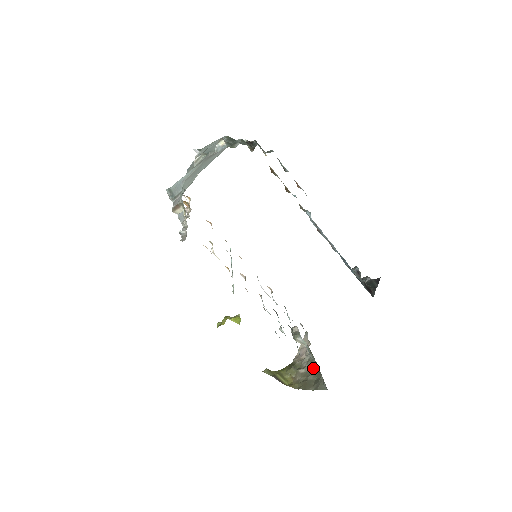
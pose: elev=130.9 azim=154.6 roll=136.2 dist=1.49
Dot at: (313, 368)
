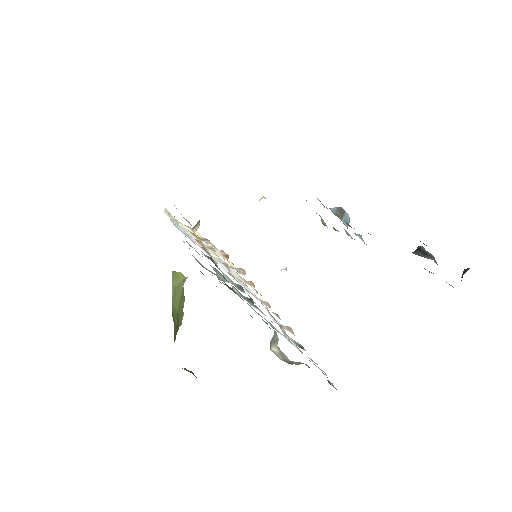
Dot at: occluded
